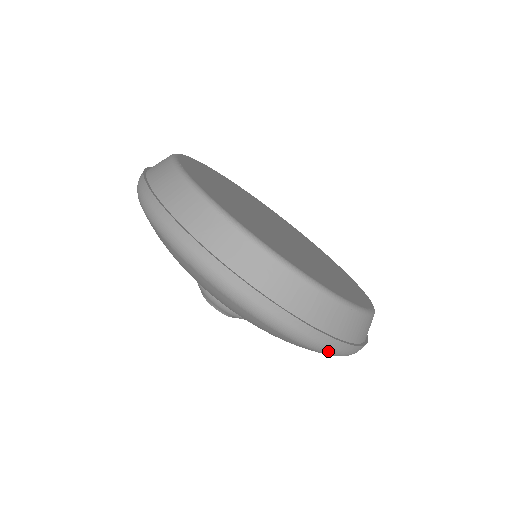
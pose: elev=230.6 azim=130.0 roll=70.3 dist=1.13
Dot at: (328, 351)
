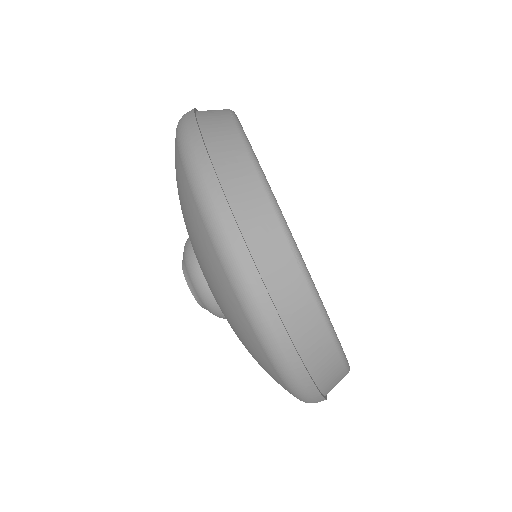
Dot at: (242, 286)
